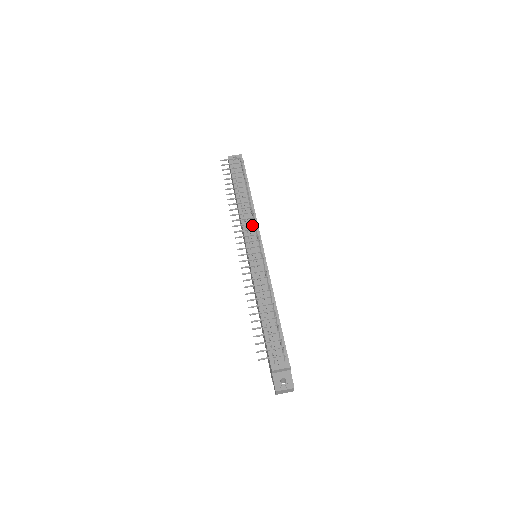
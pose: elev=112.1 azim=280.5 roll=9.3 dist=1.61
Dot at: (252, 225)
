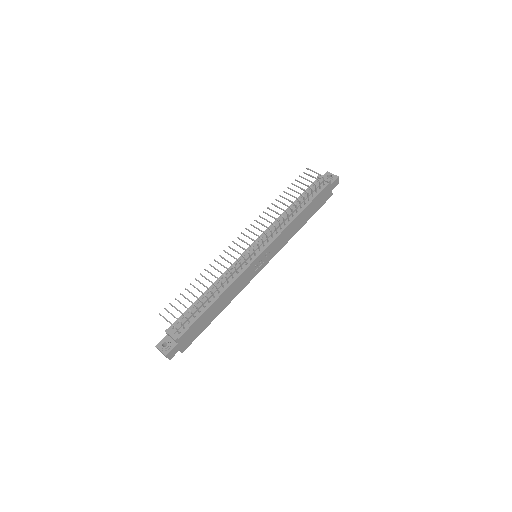
Dot at: (275, 232)
